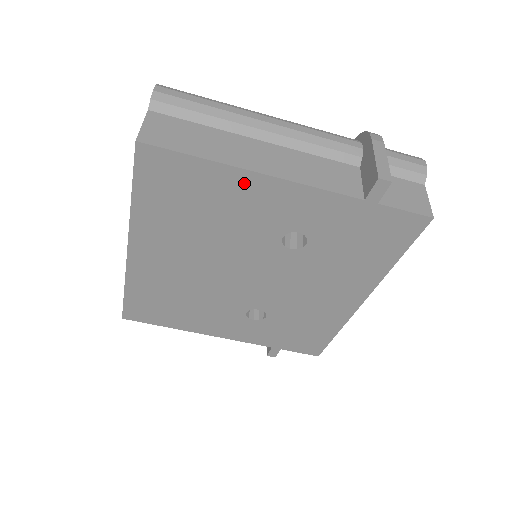
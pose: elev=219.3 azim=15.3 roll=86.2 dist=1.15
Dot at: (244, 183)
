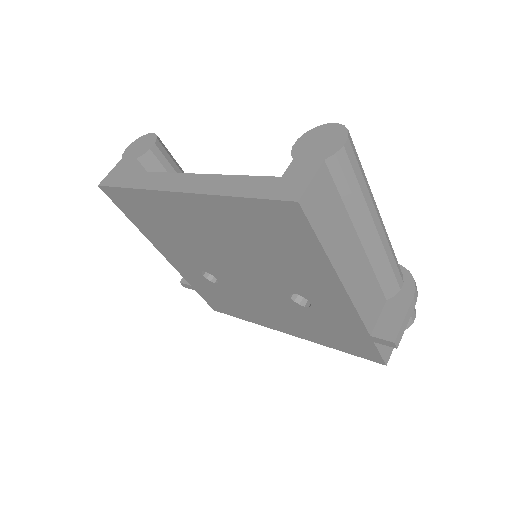
Dot at: (324, 273)
